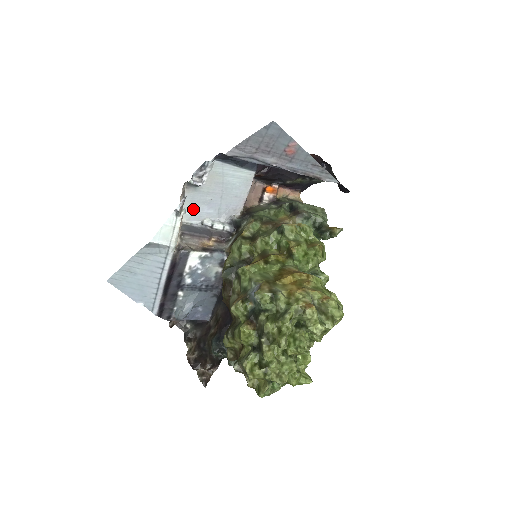
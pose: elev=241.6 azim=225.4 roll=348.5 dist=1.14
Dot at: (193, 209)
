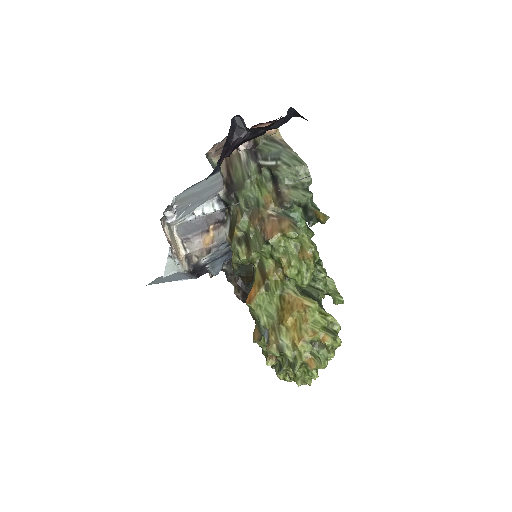
Dot at: (179, 215)
